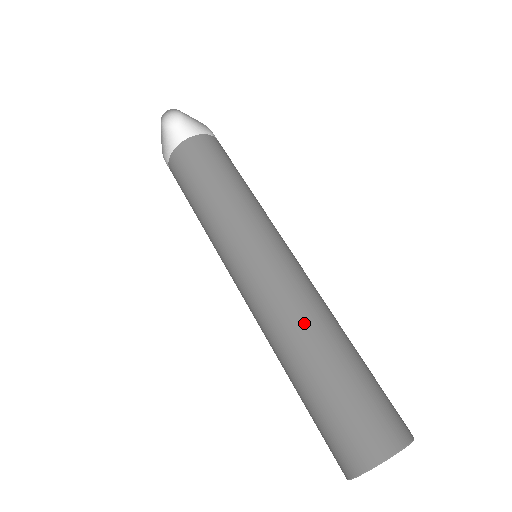
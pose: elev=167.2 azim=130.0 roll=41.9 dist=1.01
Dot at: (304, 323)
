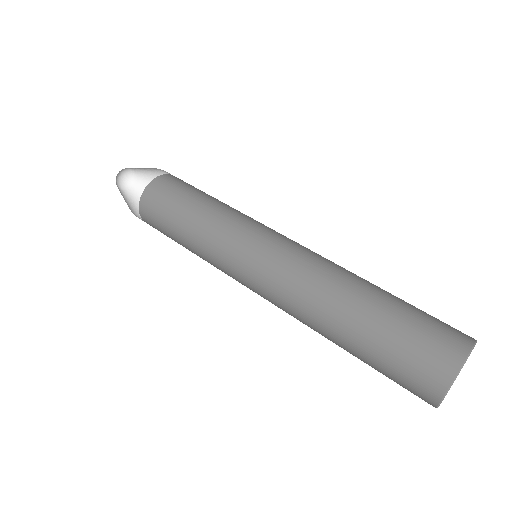
Dot at: occluded
